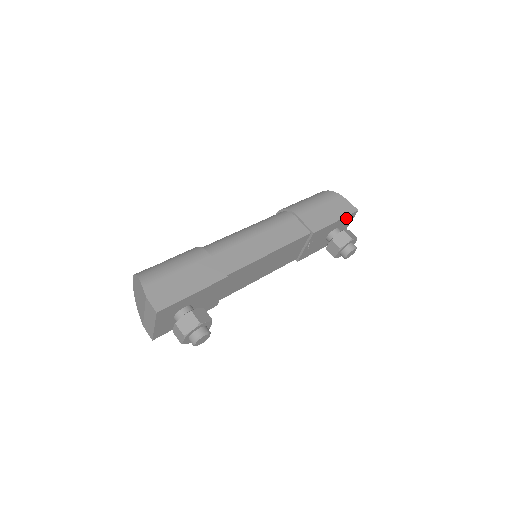
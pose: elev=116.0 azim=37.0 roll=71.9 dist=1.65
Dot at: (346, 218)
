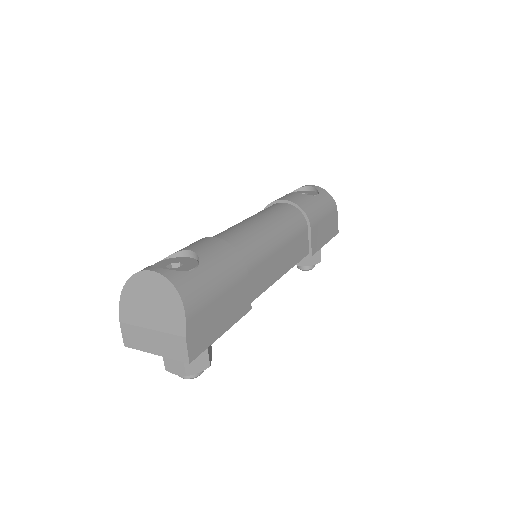
Dot at: occluded
